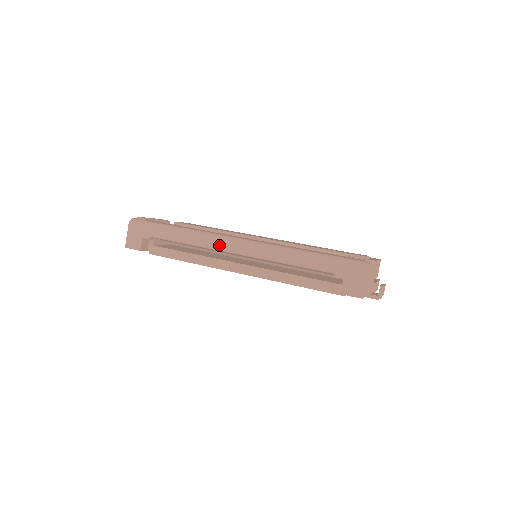
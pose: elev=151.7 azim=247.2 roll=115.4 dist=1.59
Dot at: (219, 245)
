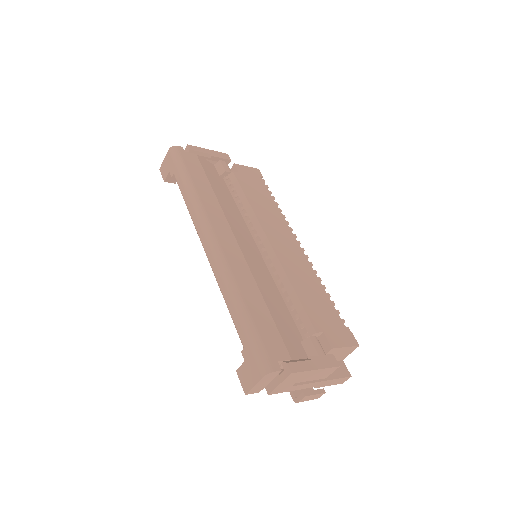
Dot at: (199, 230)
